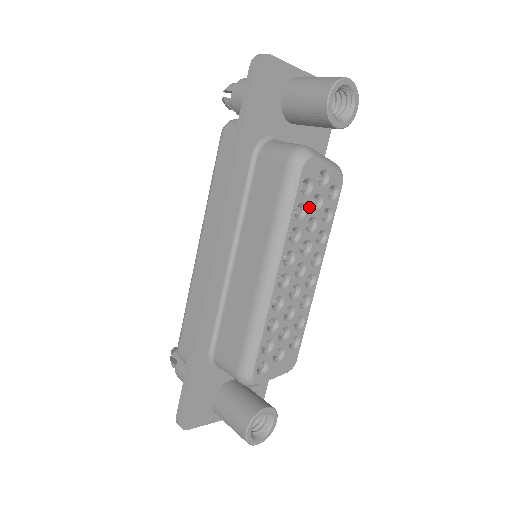
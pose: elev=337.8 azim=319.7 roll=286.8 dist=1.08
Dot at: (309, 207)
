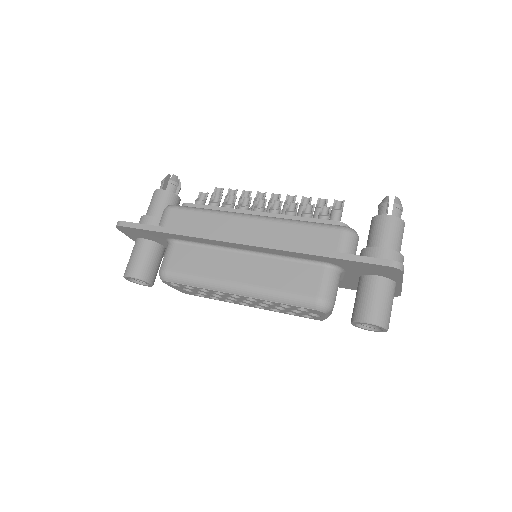
Dot at: (291, 309)
